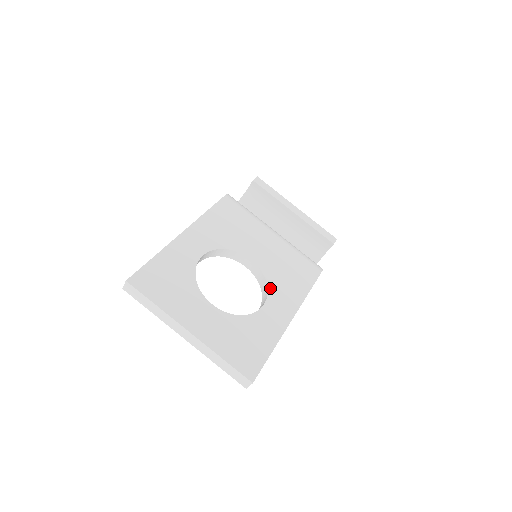
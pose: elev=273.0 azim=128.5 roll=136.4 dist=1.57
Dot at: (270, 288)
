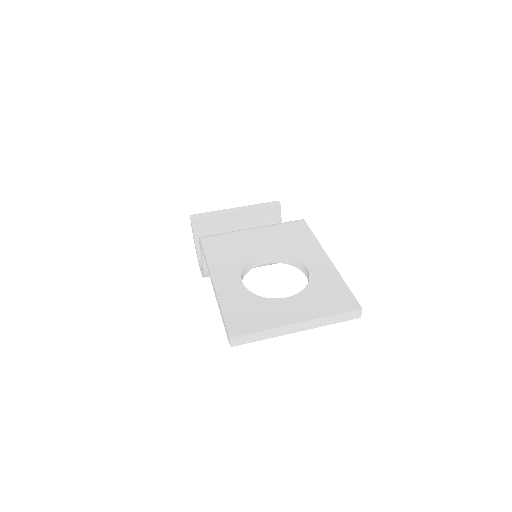
Dot at: (297, 257)
